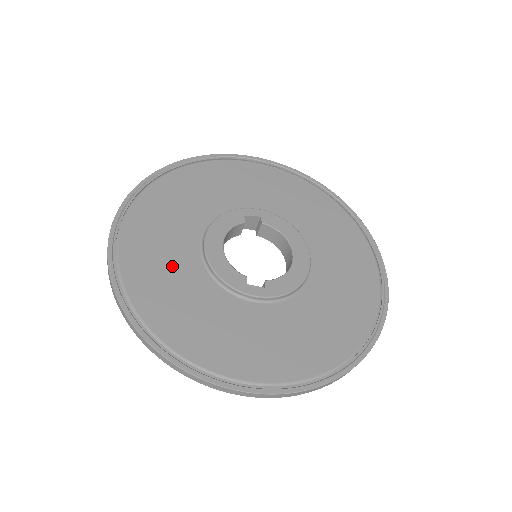
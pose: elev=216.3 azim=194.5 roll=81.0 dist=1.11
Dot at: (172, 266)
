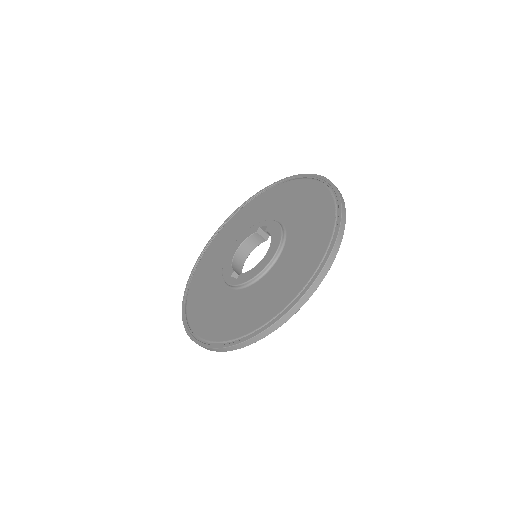
Dot at: (213, 266)
